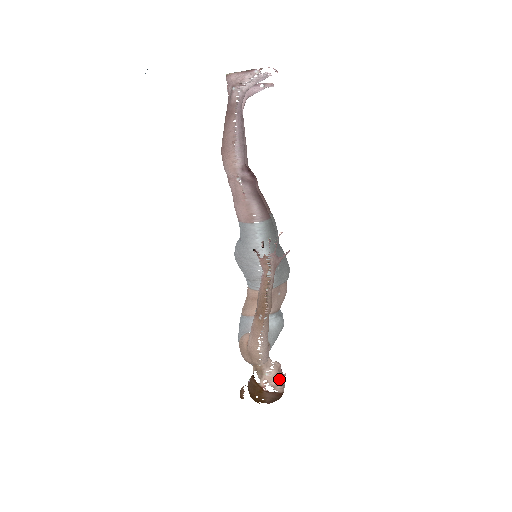
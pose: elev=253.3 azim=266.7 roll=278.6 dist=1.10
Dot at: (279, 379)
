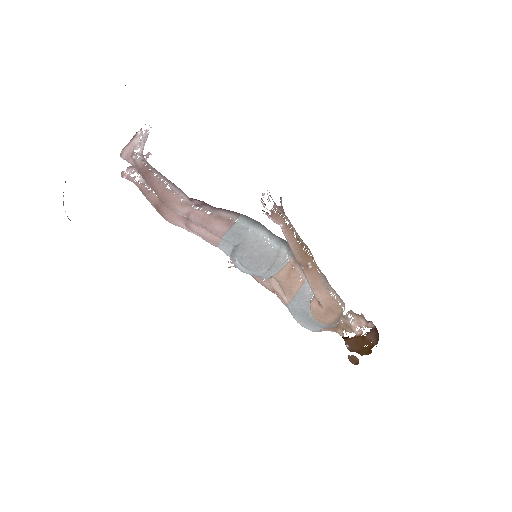
Dot at: (363, 318)
